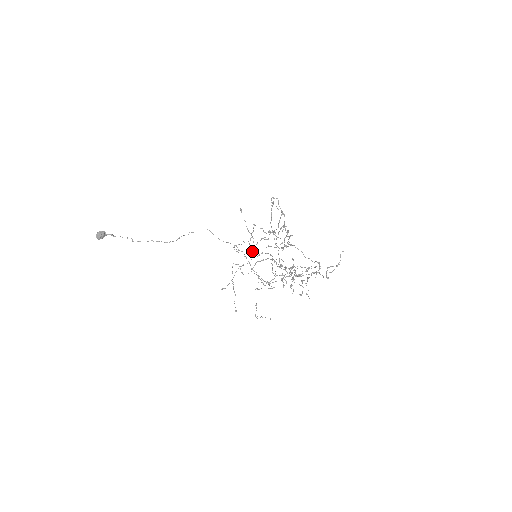
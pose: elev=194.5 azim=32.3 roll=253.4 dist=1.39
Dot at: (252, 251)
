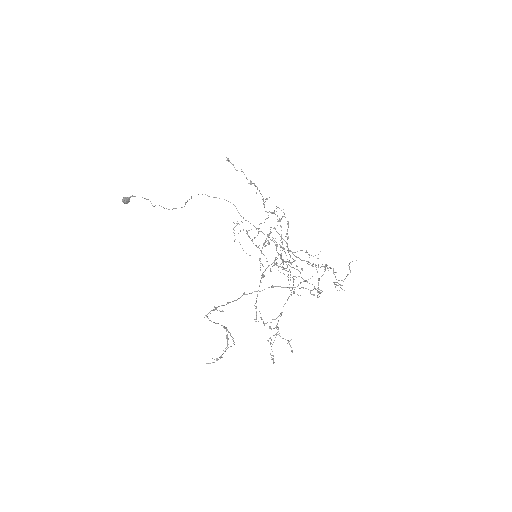
Dot at: occluded
